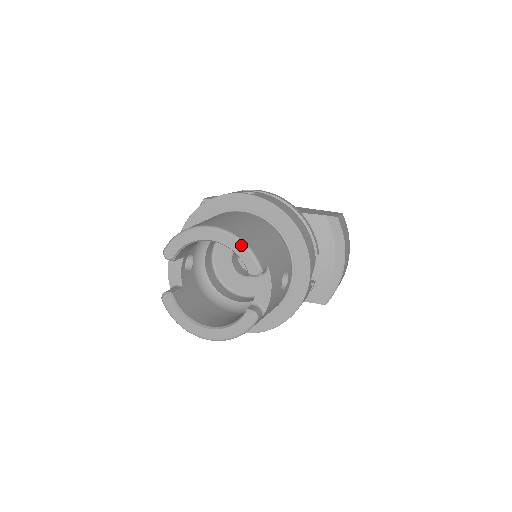
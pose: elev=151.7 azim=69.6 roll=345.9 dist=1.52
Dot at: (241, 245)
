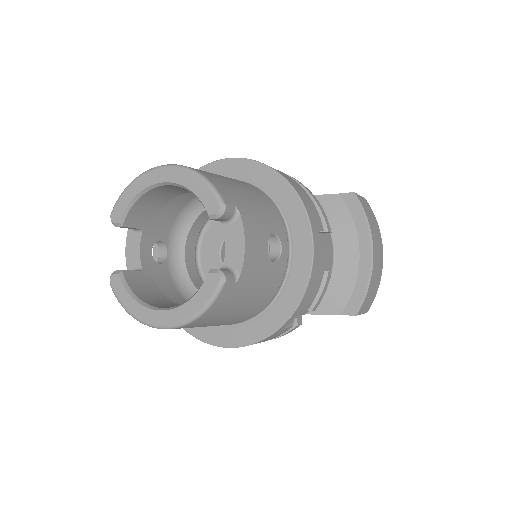
Dot at: (196, 177)
